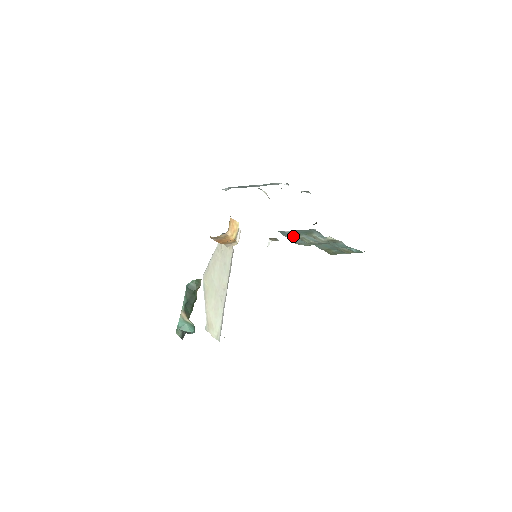
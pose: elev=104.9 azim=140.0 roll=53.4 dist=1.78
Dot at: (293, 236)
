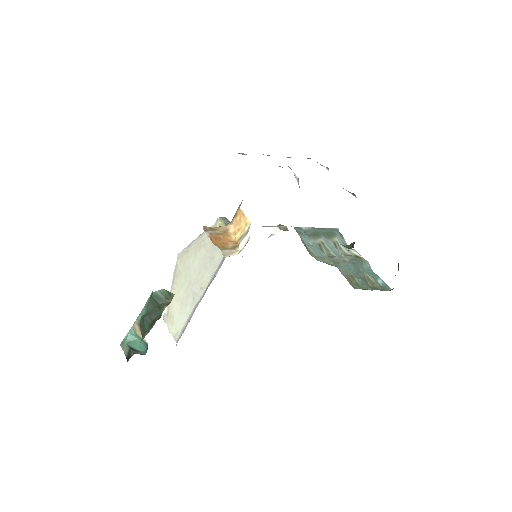
Dot at: (311, 238)
